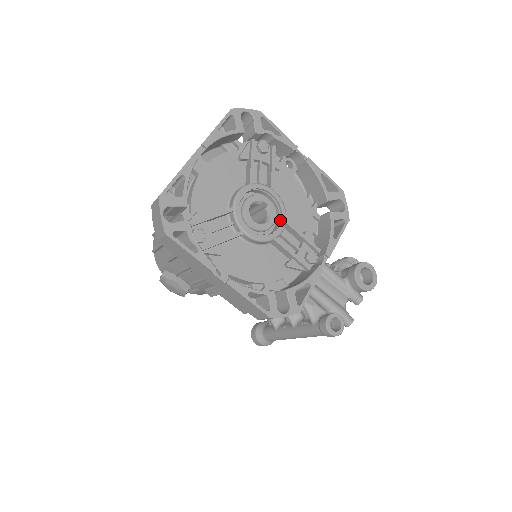
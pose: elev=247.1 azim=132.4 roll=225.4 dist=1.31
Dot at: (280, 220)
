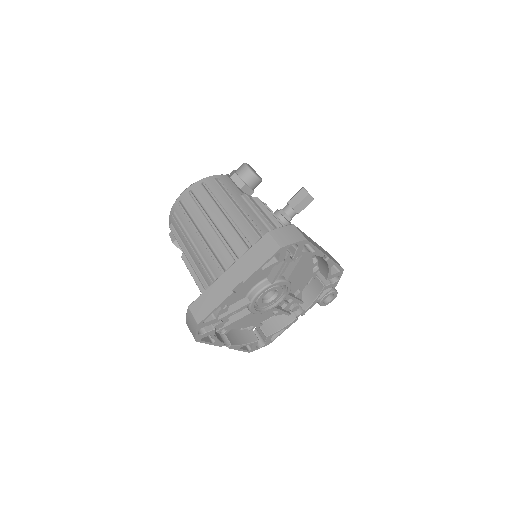
Dot at: (283, 296)
